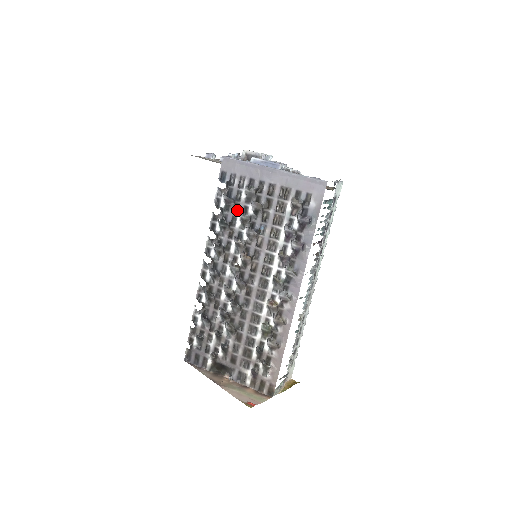
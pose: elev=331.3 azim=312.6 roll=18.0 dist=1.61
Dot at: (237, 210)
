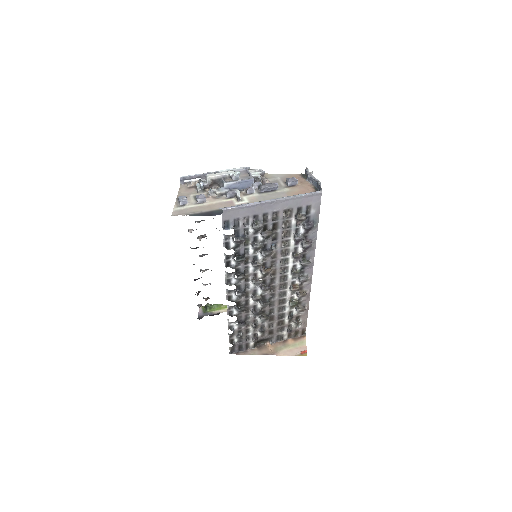
Dot at: (247, 243)
